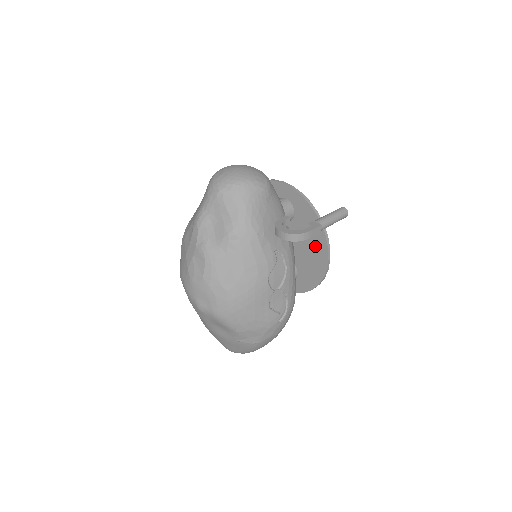
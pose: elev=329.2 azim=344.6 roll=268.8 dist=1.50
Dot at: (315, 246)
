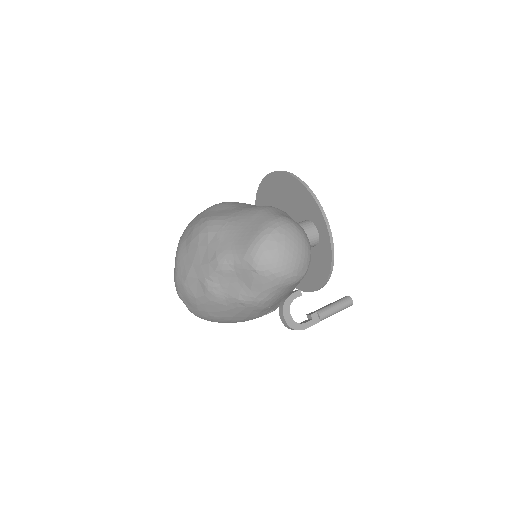
Dot at: (310, 276)
